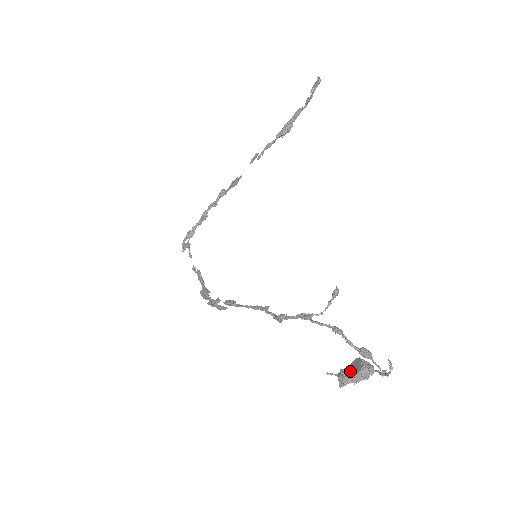
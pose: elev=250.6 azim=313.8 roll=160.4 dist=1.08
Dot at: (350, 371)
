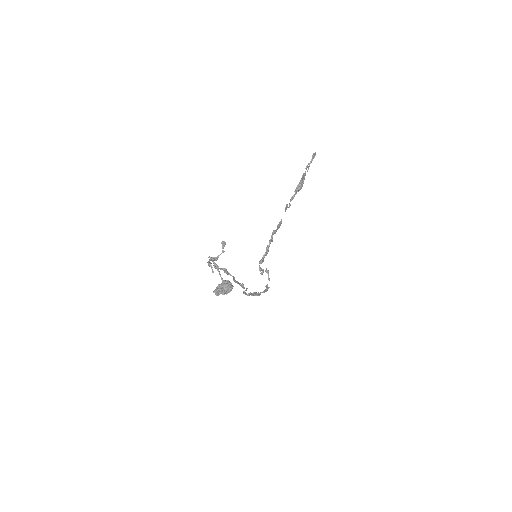
Dot at: (220, 285)
